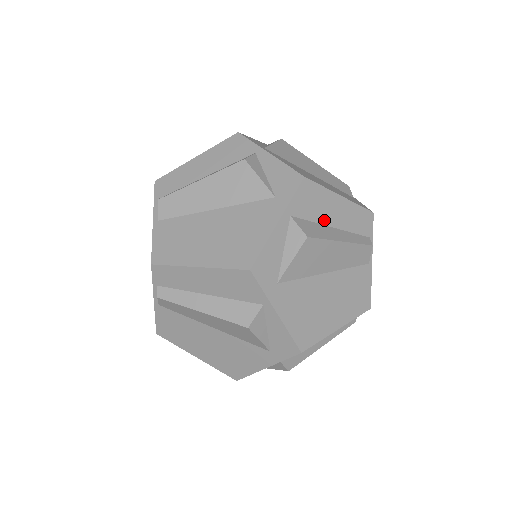
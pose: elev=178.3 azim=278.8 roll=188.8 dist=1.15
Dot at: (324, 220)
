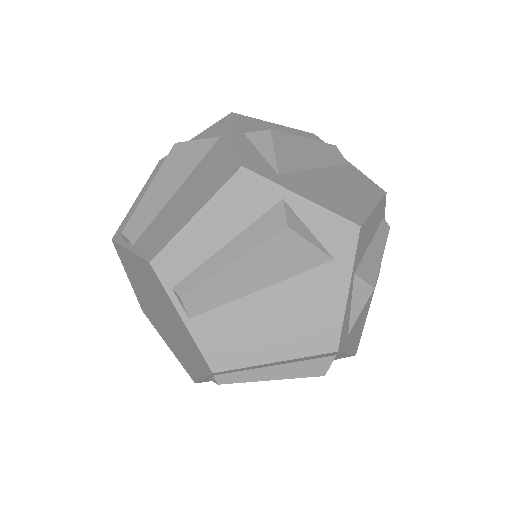
Dot at: occluded
